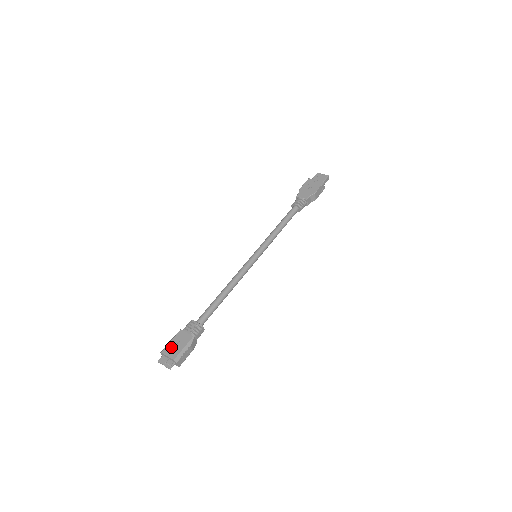
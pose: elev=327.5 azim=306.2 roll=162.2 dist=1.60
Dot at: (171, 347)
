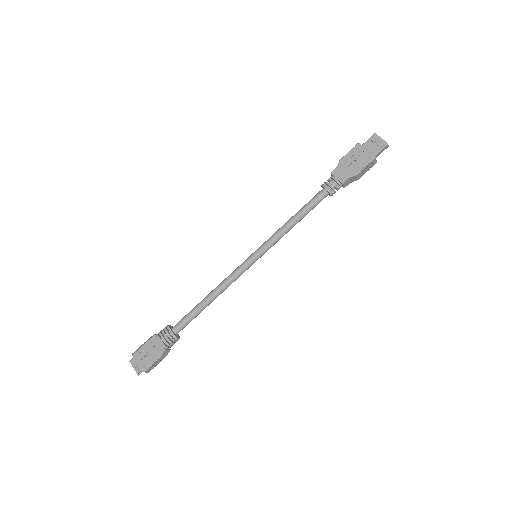
Dot at: (142, 353)
